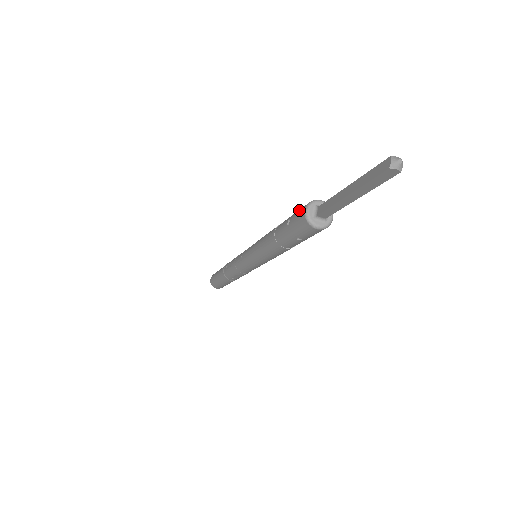
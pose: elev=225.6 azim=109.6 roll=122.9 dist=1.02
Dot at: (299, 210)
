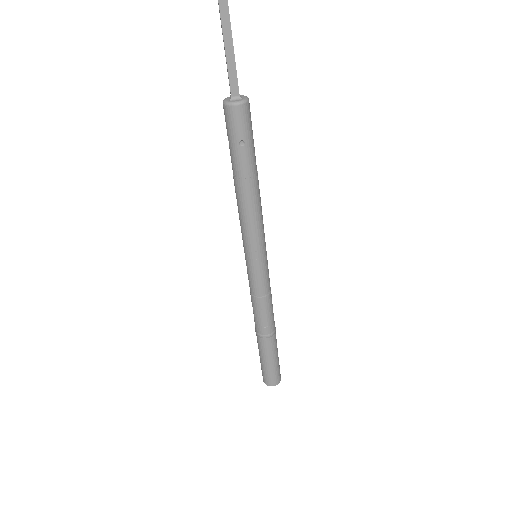
Dot at: occluded
